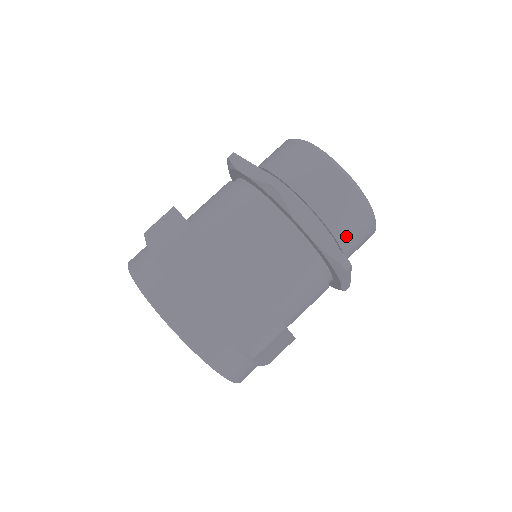
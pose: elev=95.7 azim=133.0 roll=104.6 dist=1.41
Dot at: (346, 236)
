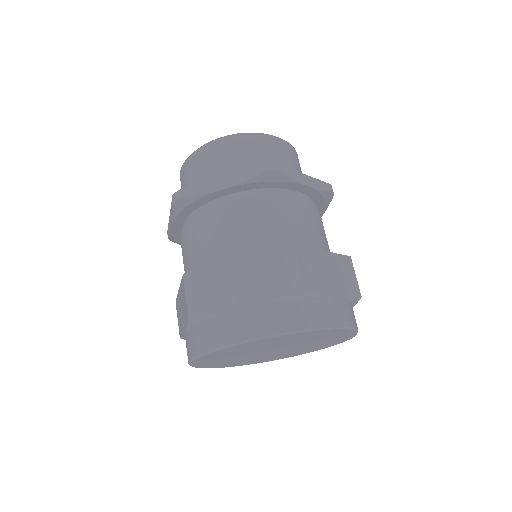
Dot at: occluded
